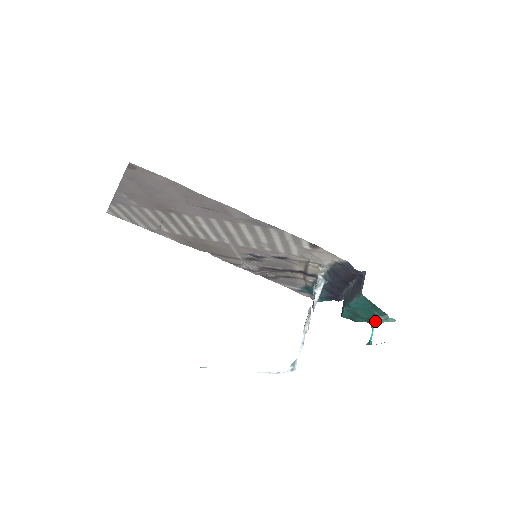
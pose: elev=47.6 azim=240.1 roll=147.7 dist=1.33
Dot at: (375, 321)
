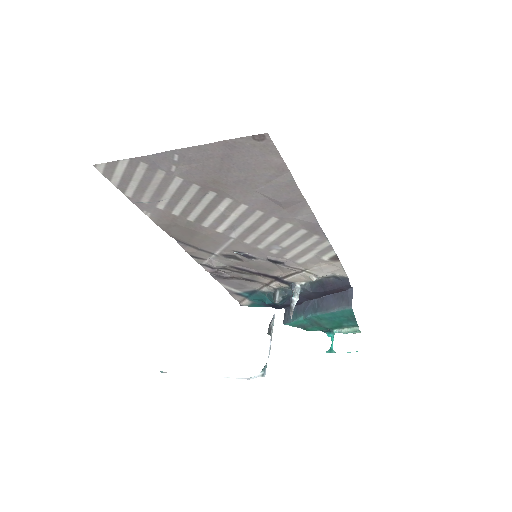
Dot at: (336, 331)
